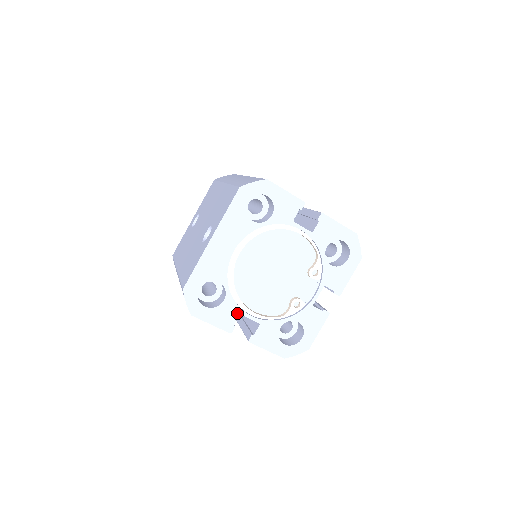
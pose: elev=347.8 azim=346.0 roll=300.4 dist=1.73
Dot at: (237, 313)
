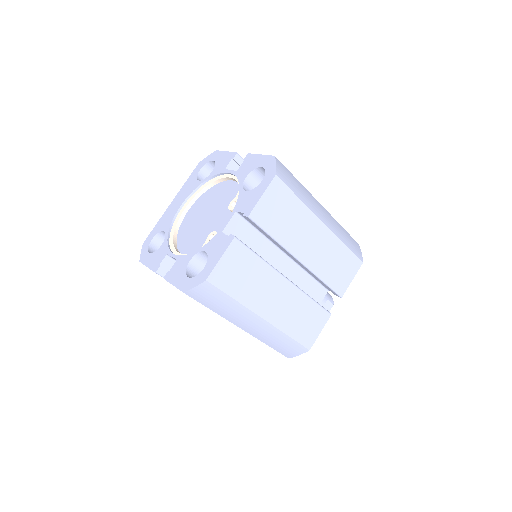
Dot at: (166, 254)
